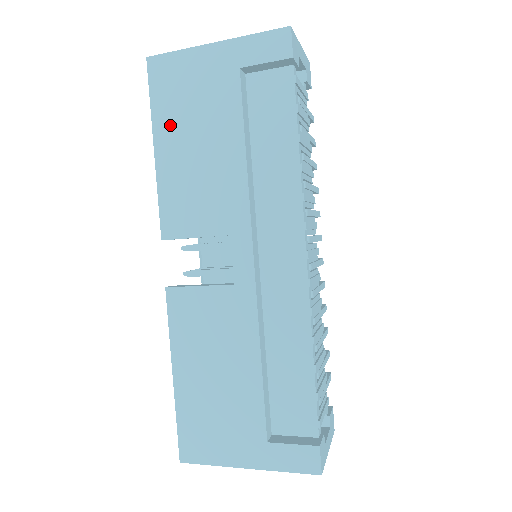
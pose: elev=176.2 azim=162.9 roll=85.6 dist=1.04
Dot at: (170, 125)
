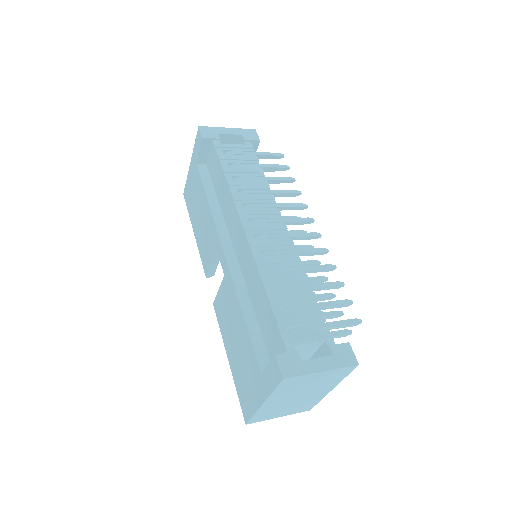
Dot at: (193, 215)
